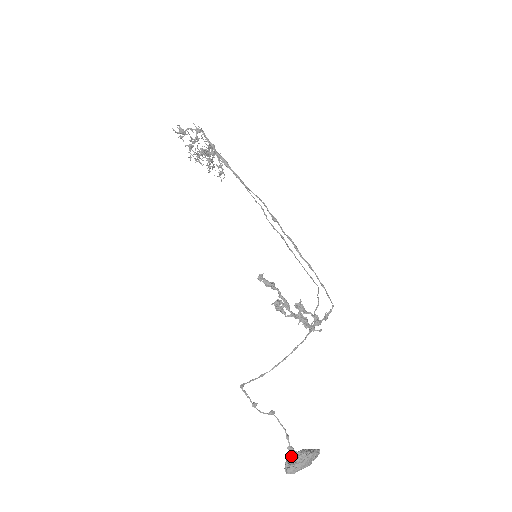
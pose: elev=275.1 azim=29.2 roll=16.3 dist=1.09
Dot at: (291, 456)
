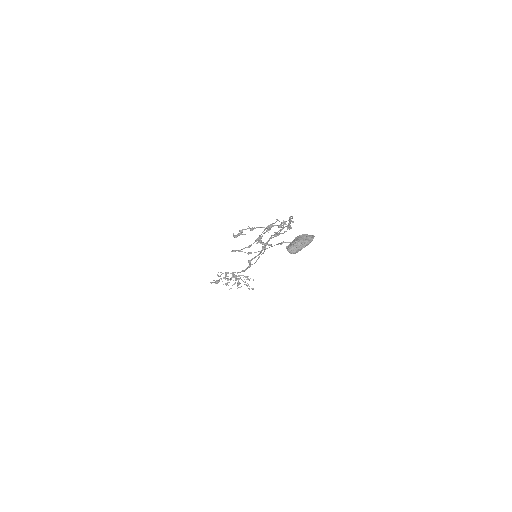
Dot at: occluded
